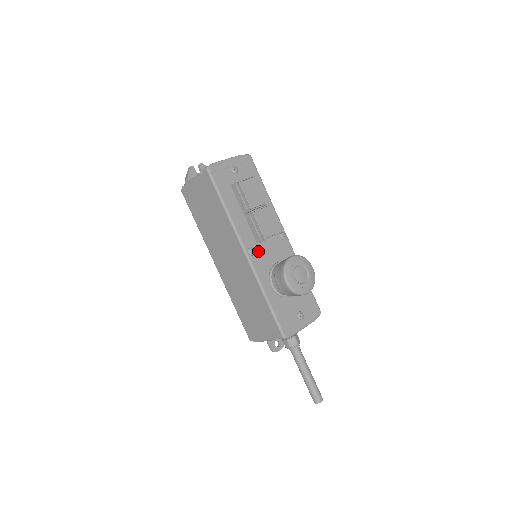
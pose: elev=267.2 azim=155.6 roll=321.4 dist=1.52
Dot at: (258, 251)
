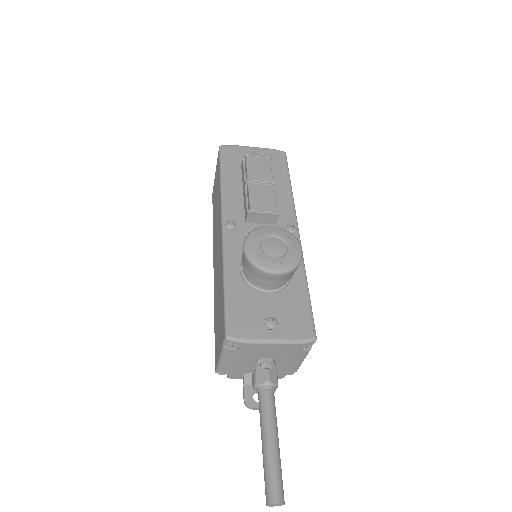
Dot at: (242, 229)
